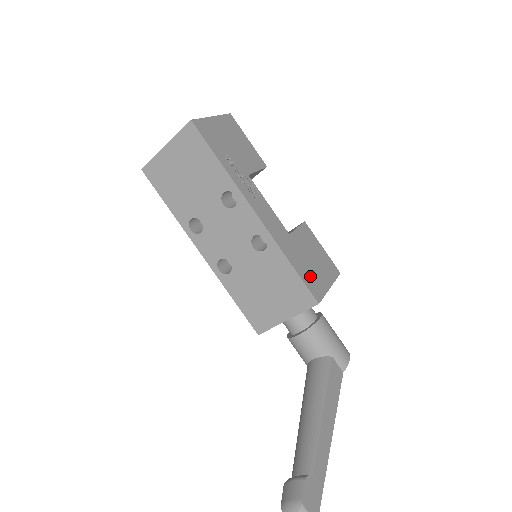
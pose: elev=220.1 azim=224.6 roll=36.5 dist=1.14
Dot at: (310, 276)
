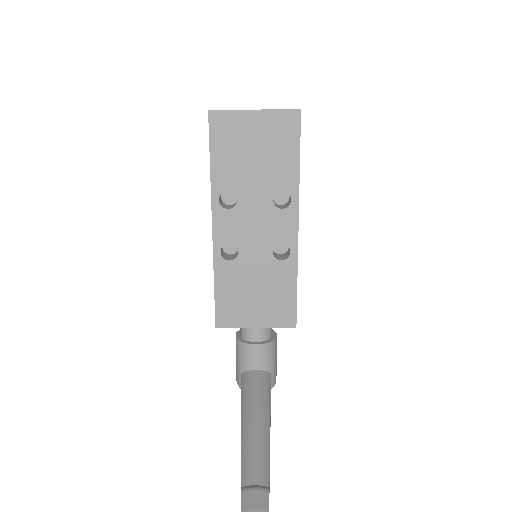
Dot at: occluded
